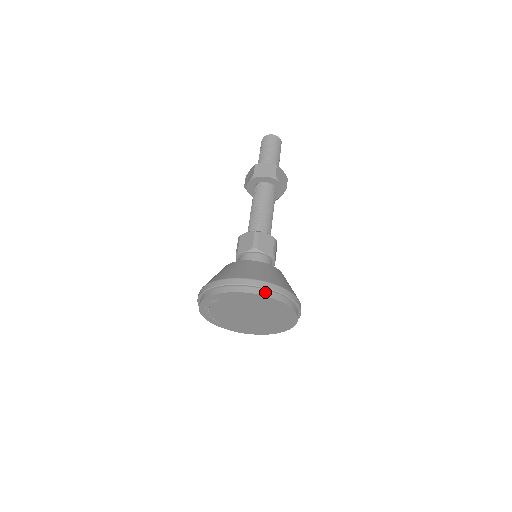
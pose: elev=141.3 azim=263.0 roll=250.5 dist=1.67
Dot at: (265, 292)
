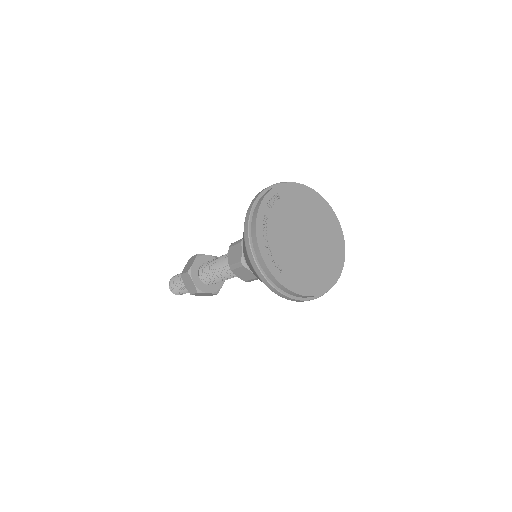
Dot at: (314, 193)
